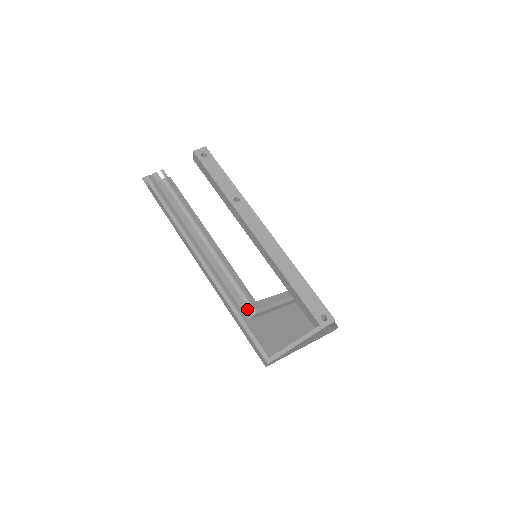
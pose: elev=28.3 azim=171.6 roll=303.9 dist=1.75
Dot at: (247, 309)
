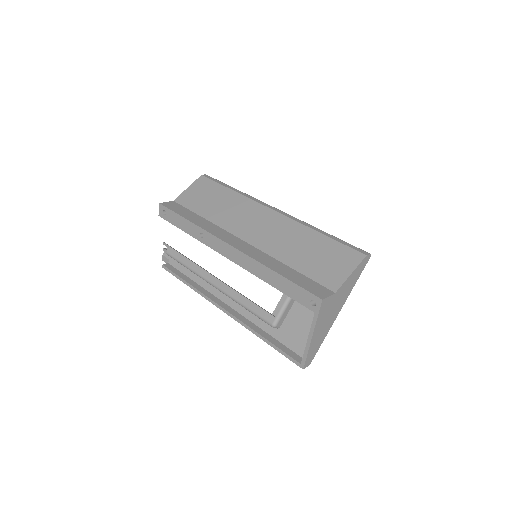
Dot at: occluded
